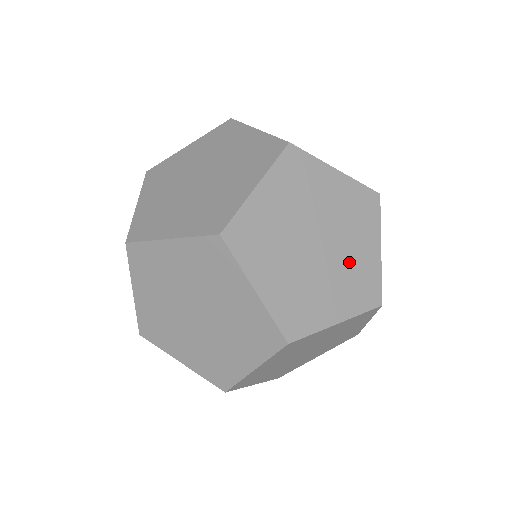
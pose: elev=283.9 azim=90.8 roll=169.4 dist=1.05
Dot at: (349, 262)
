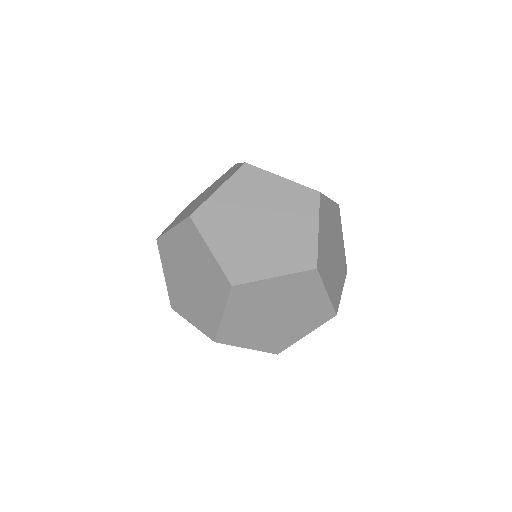
Dot at: occluded
